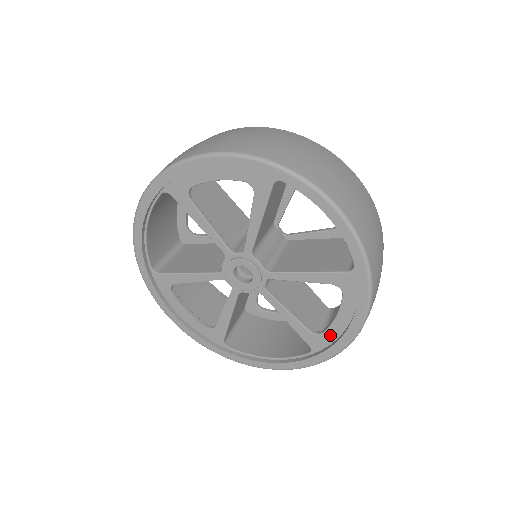
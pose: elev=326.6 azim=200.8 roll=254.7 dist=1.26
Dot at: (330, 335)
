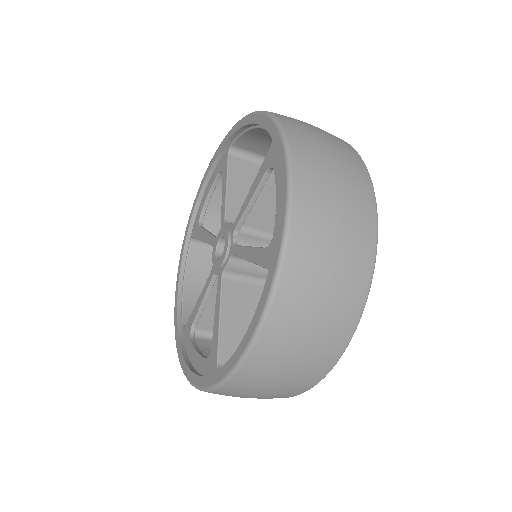
Dot at: occluded
